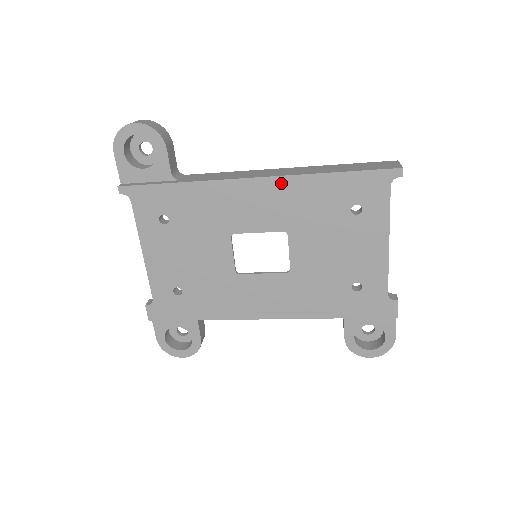
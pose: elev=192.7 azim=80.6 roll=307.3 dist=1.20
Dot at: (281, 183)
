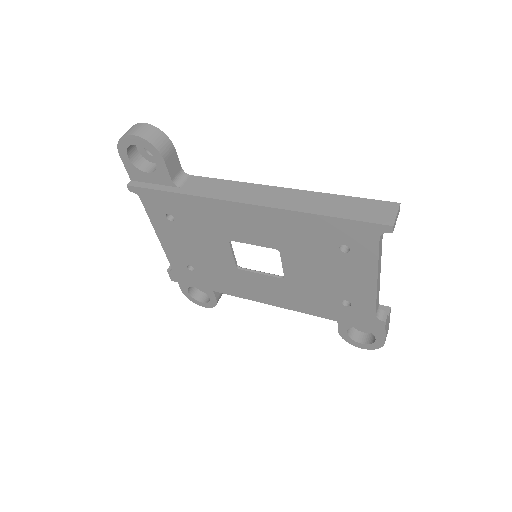
Dot at: (270, 213)
